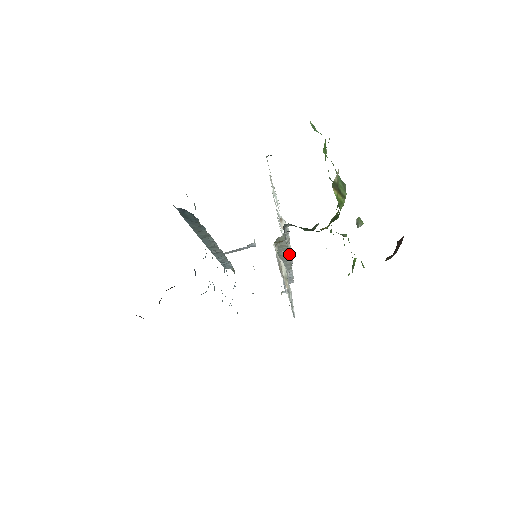
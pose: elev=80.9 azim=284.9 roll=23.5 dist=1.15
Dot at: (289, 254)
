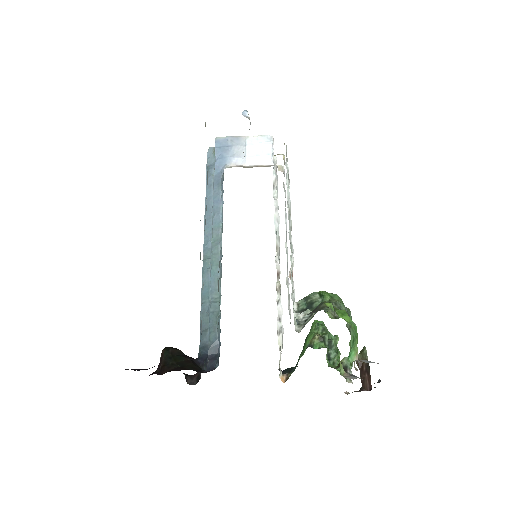
Dot at: (288, 291)
